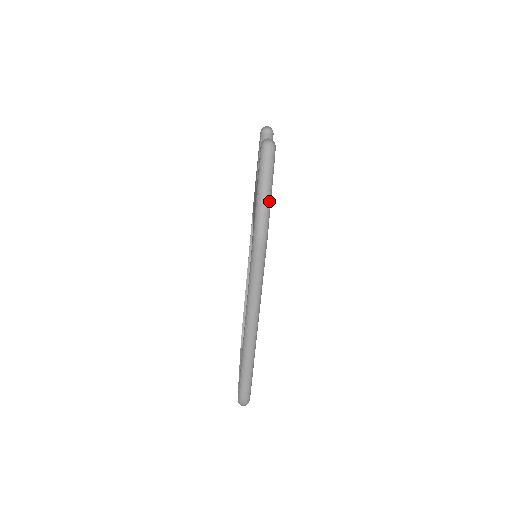
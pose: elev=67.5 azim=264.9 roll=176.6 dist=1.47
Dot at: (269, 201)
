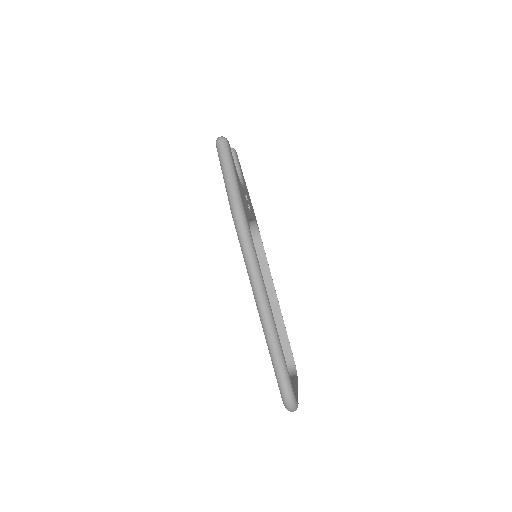
Dot at: (235, 180)
